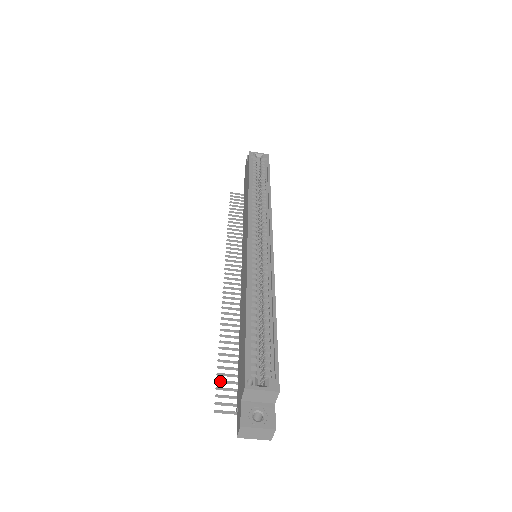
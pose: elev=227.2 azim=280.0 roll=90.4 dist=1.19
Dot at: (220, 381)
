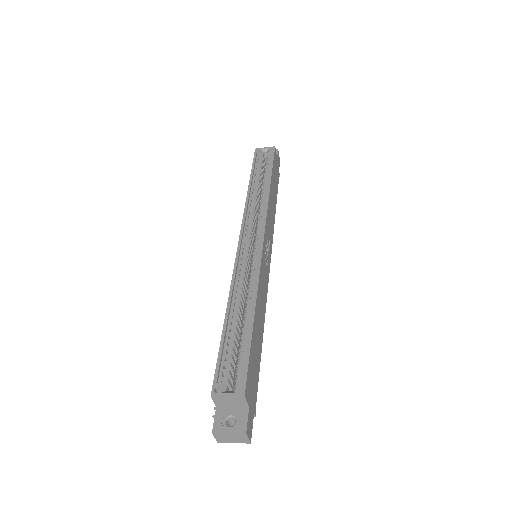
Dot at: occluded
